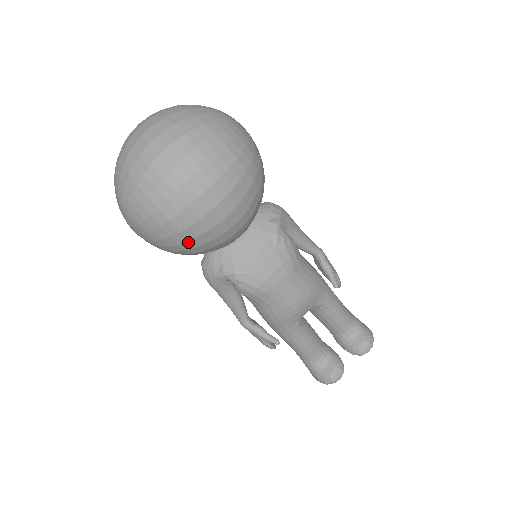
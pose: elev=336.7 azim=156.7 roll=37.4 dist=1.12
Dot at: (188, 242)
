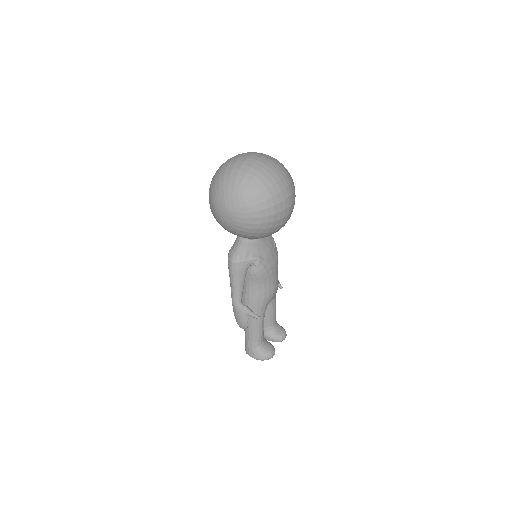
Dot at: (273, 222)
